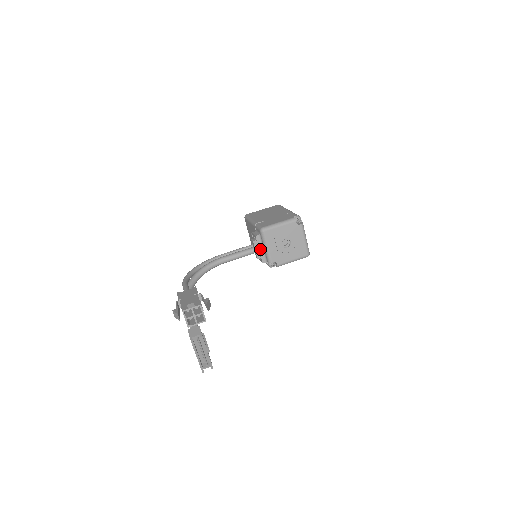
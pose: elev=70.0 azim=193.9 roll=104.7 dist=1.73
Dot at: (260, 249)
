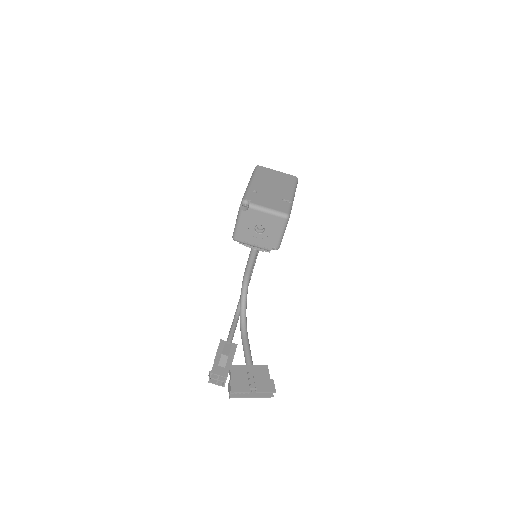
Dot at: (254, 247)
